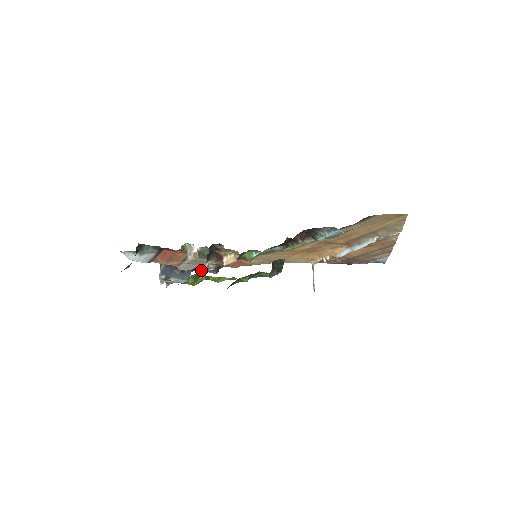
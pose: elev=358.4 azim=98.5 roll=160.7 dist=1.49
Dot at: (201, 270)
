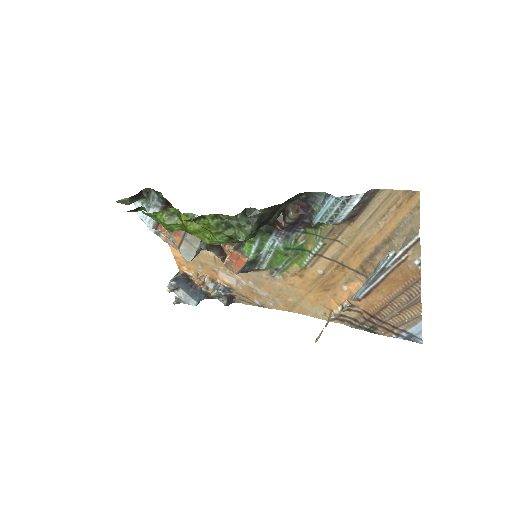
Dot at: (212, 291)
